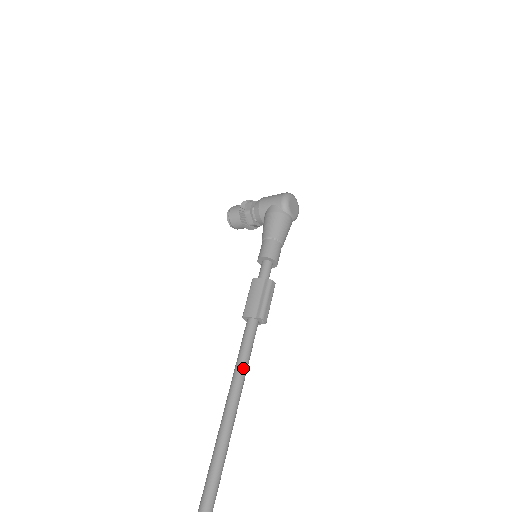
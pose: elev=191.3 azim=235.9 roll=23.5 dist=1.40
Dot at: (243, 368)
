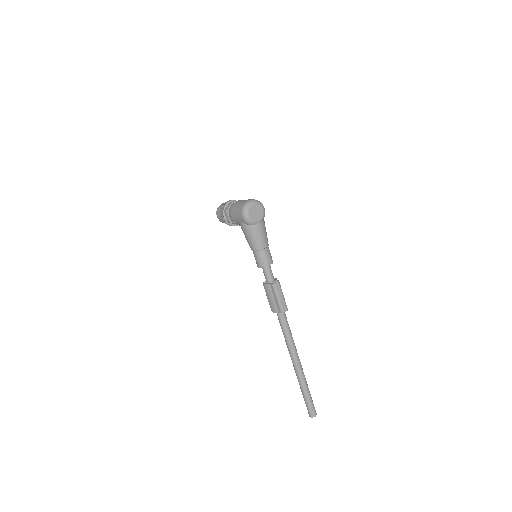
Dot at: (290, 343)
